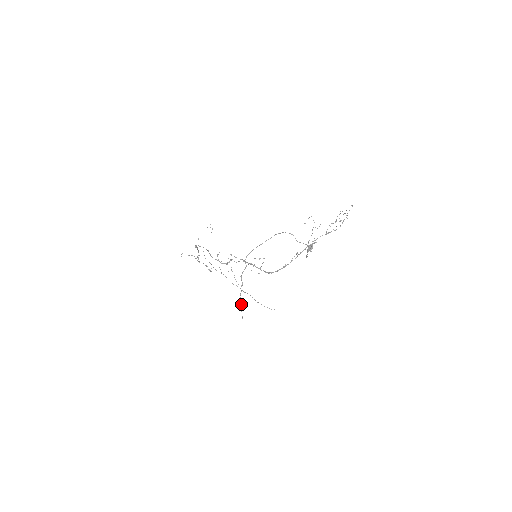
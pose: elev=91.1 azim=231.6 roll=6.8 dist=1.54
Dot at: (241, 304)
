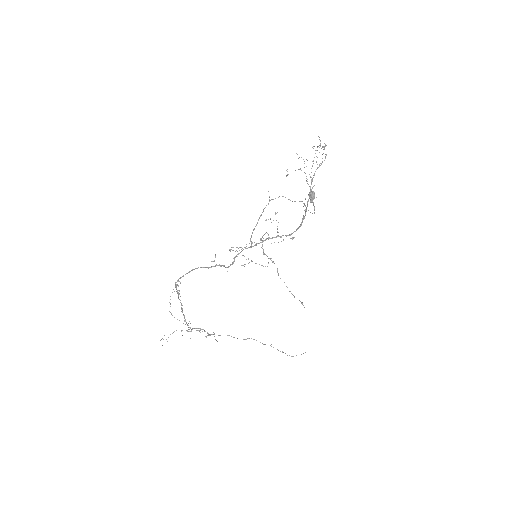
Dot at: occluded
